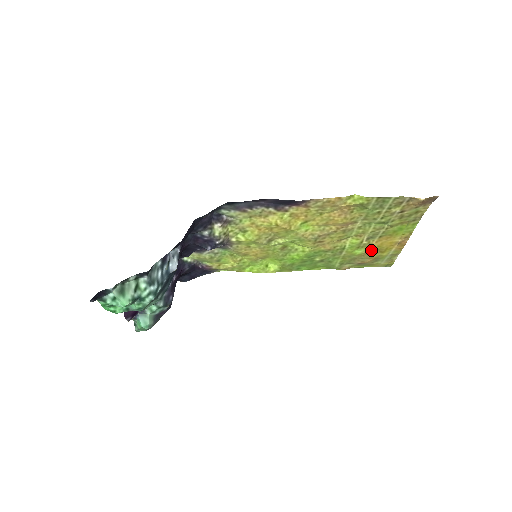
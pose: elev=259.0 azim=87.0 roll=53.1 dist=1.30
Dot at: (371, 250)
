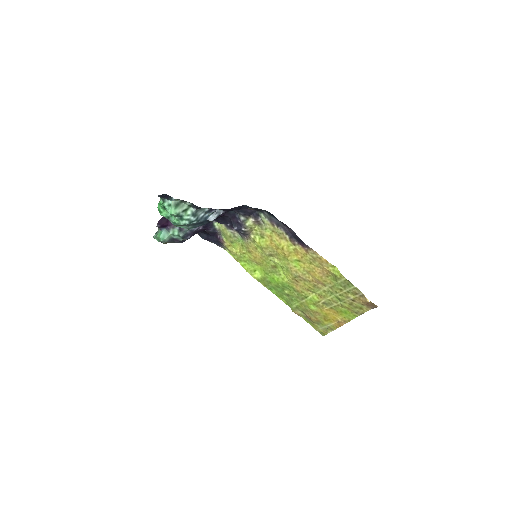
Dot at: (320, 313)
